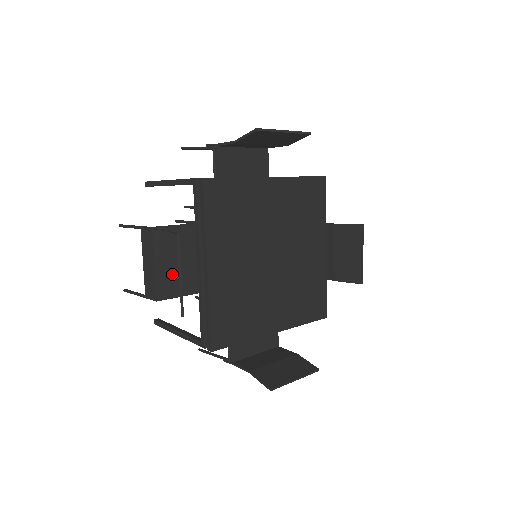
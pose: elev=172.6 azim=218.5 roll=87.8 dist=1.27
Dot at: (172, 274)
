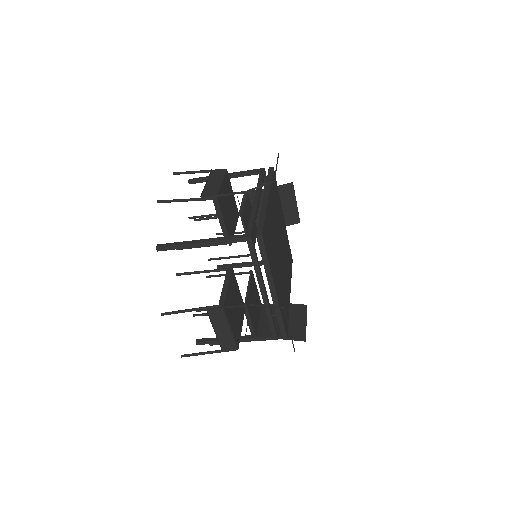
Dot at: (224, 200)
